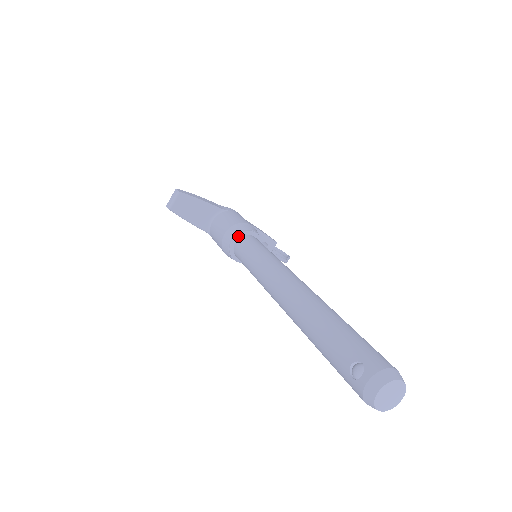
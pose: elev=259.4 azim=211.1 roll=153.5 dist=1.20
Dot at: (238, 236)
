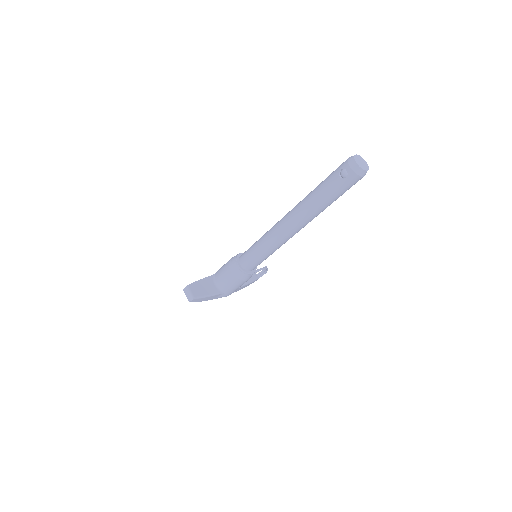
Dot at: (238, 261)
